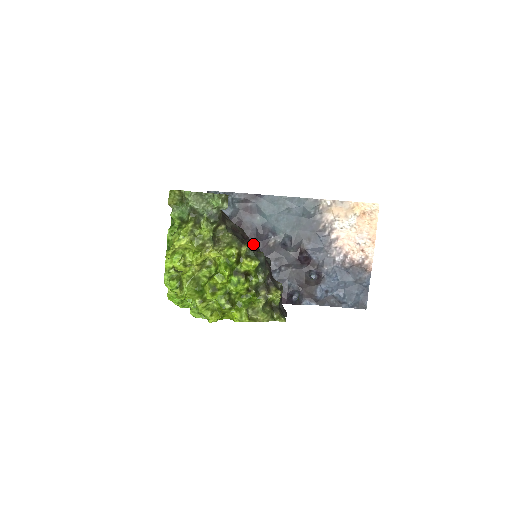
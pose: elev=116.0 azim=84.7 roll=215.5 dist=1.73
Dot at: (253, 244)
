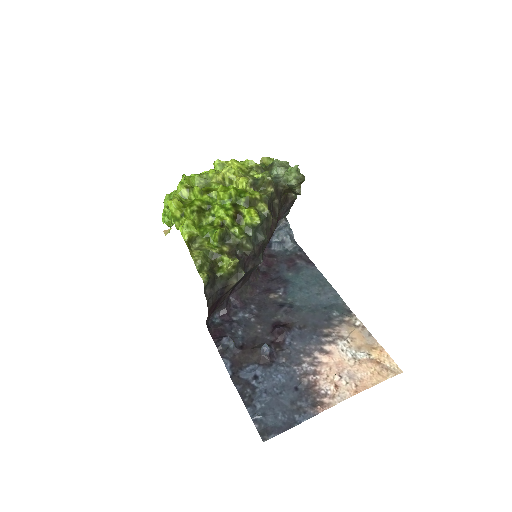
Dot at: (269, 237)
